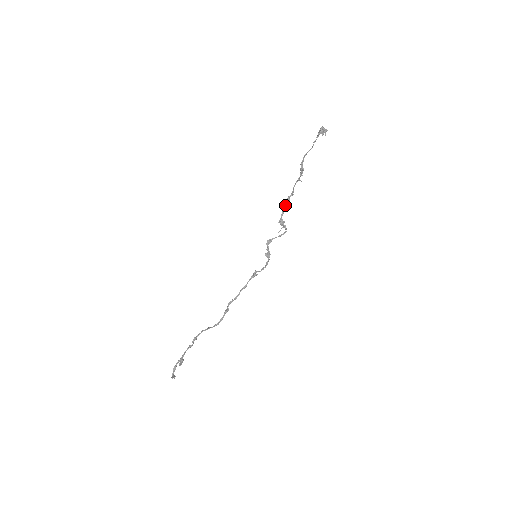
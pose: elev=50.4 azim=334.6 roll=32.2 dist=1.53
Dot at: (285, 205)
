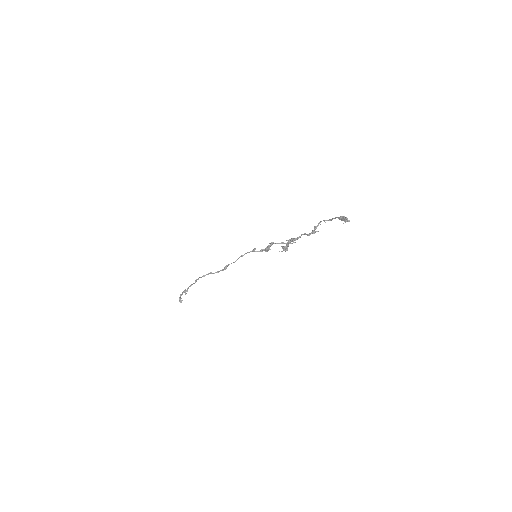
Dot at: (291, 240)
